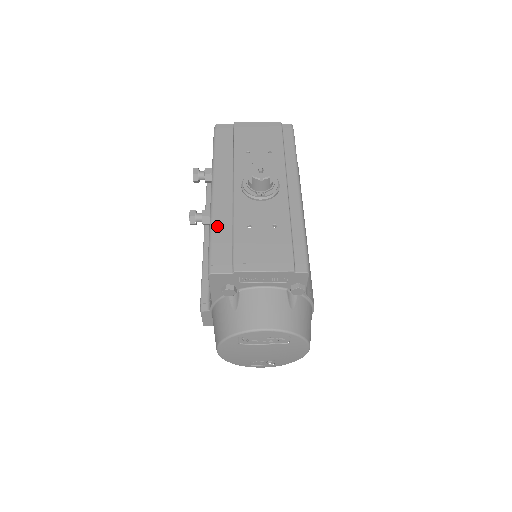
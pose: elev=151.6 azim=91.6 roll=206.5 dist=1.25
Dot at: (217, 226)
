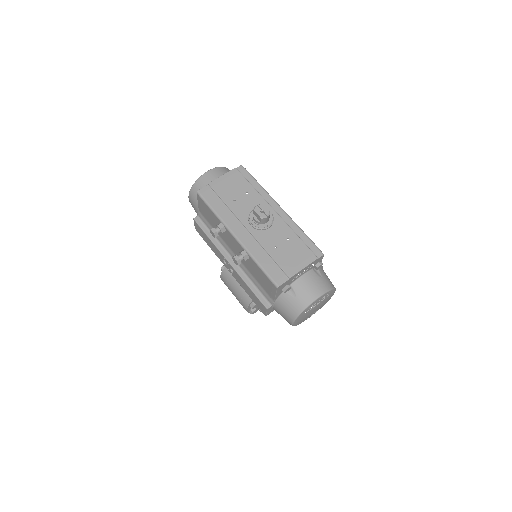
Dot at: (258, 258)
